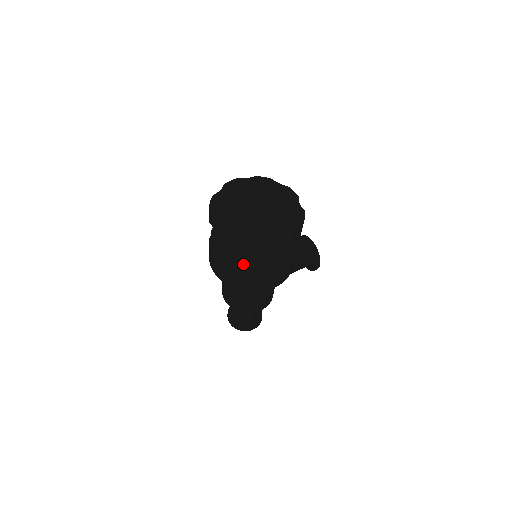
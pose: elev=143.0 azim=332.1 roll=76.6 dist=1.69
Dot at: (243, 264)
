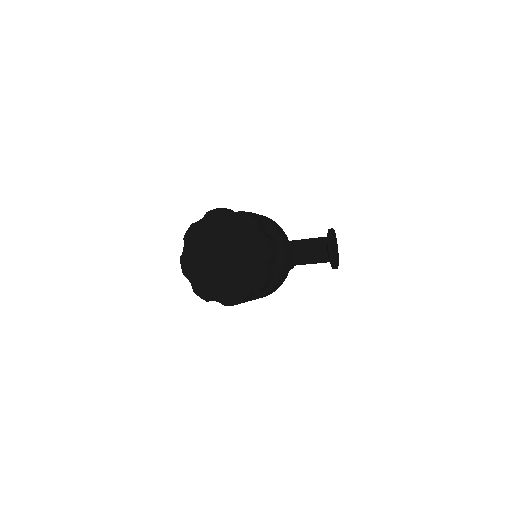
Dot at: occluded
